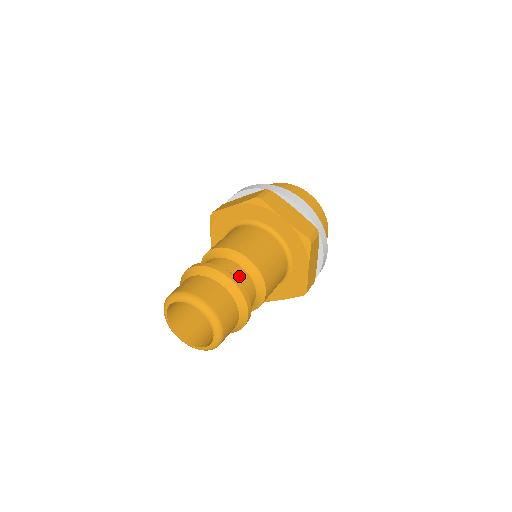
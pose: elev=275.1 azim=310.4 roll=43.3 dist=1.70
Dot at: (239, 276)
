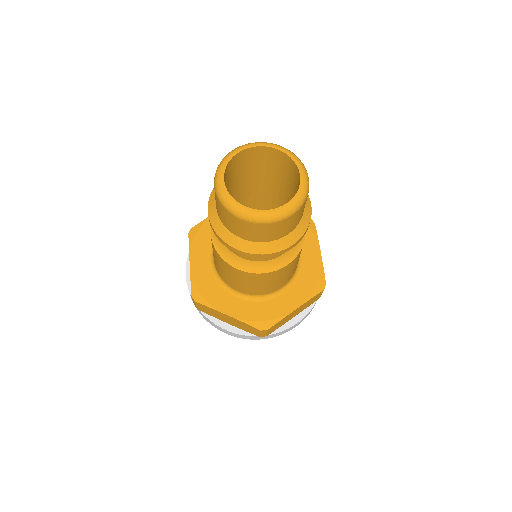
Dot at: occluded
